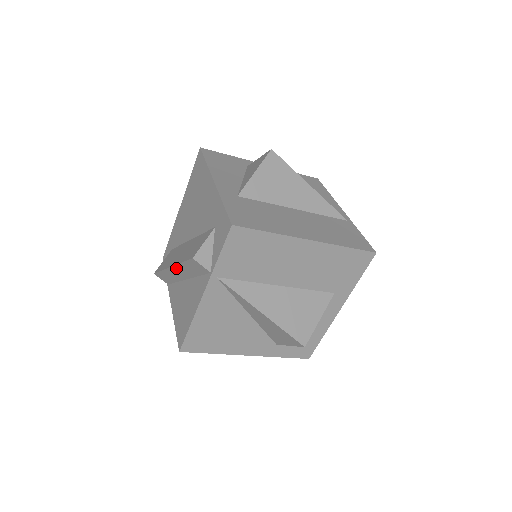
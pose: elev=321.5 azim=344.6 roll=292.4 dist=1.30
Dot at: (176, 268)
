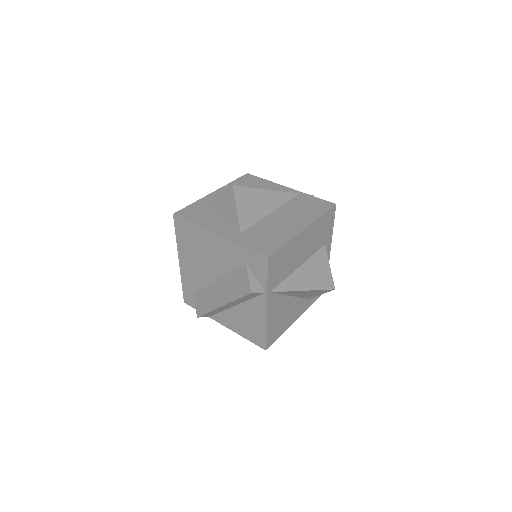
Dot at: (228, 305)
